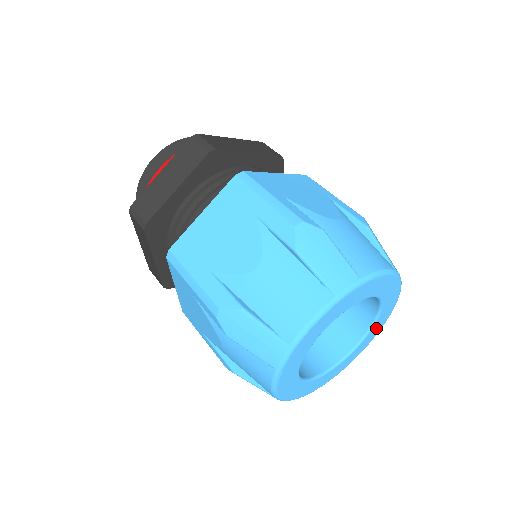
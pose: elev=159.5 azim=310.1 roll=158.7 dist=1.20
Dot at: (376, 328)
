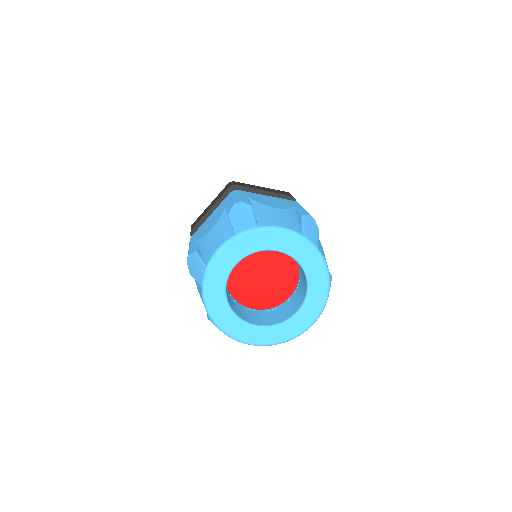
Dot at: (315, 299)
